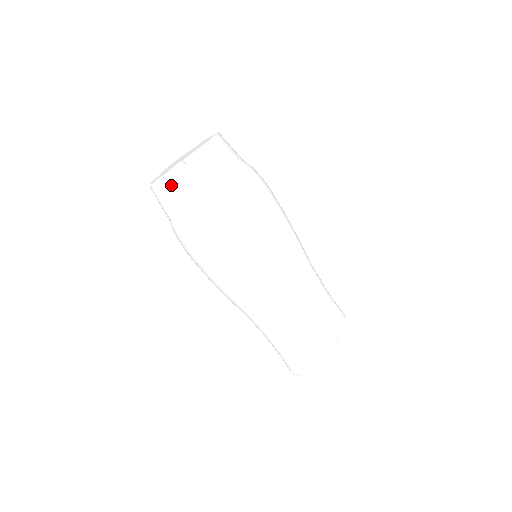
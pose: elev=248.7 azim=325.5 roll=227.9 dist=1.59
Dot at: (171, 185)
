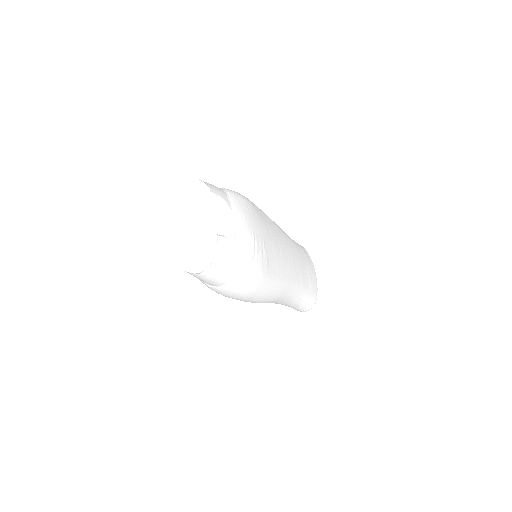
Dot at: (220, 262)
